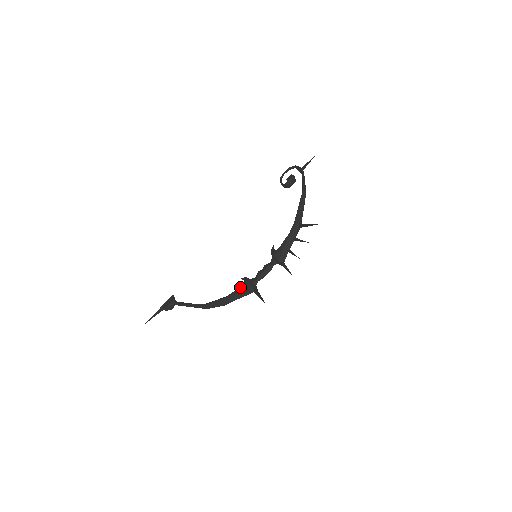
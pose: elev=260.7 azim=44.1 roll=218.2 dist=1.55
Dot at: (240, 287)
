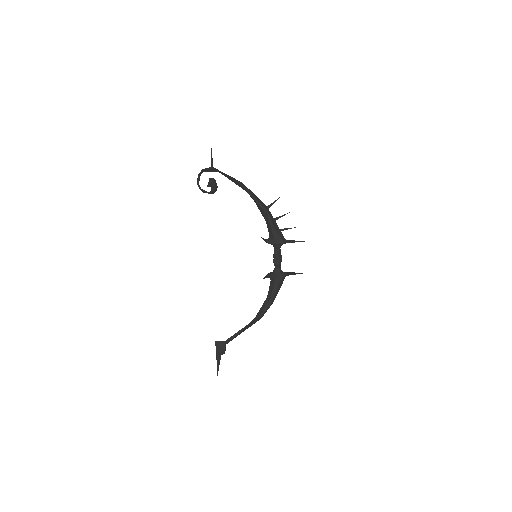
Dot at: (275, 284)
